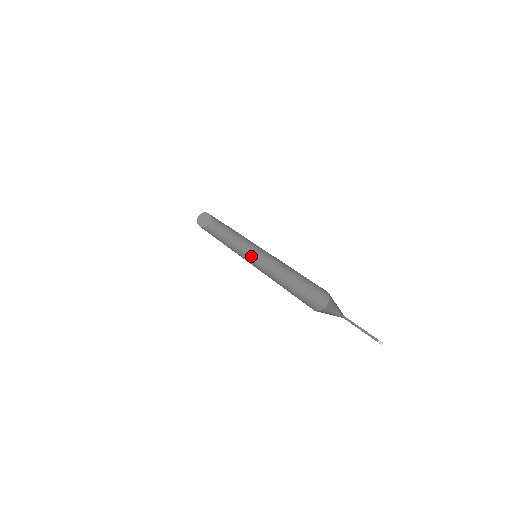
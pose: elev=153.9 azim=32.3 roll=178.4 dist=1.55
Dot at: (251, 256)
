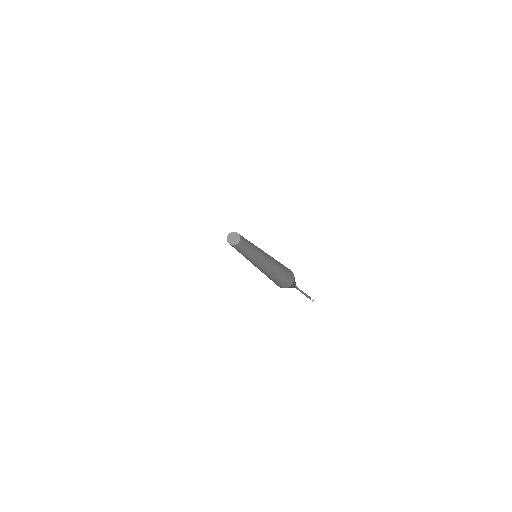
Dot at: (253, 260)
